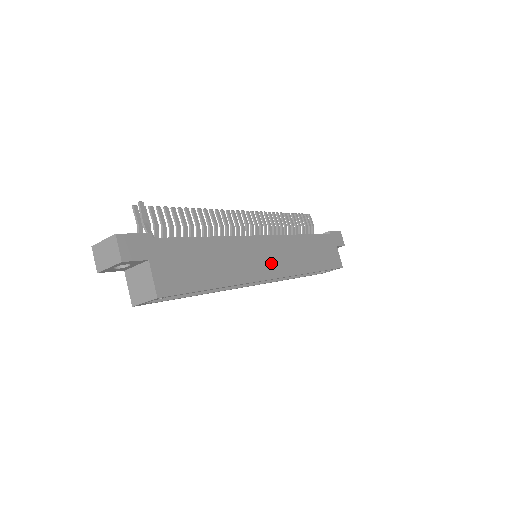
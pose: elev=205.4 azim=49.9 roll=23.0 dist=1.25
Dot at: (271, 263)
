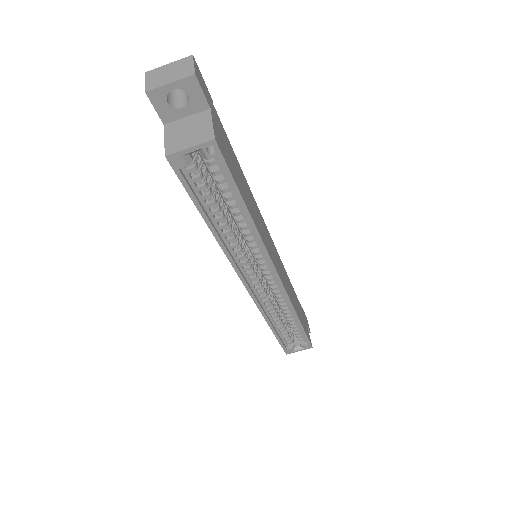
Dot at: (276, 262)
